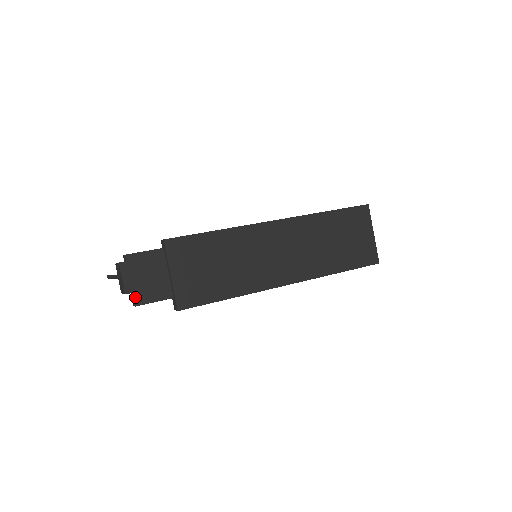
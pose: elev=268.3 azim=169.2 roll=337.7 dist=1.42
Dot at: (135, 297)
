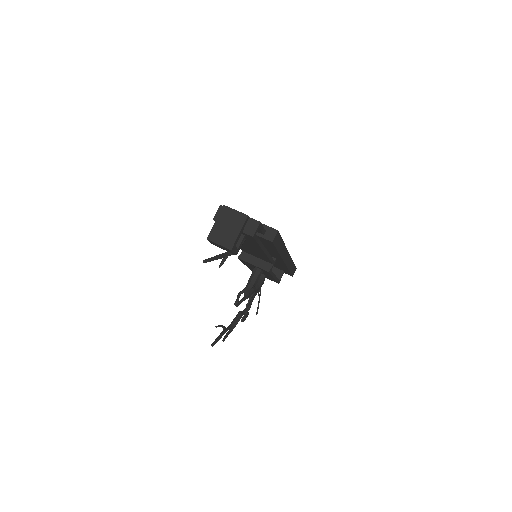
Dot at: (253, 219)
